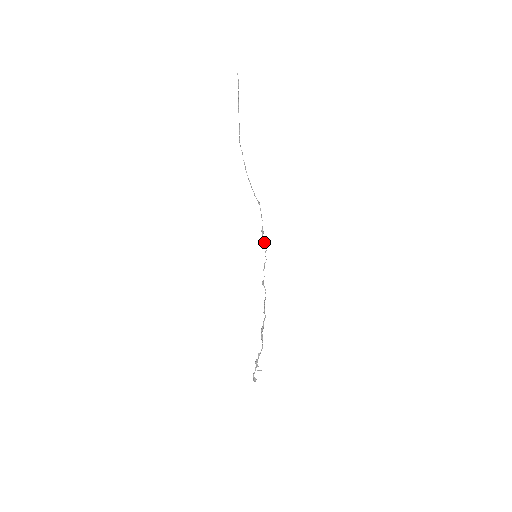
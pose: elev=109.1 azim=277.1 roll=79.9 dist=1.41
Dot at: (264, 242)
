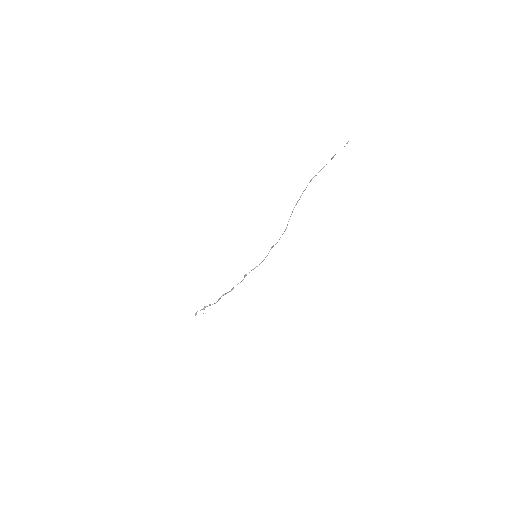
Dot at: occluded
